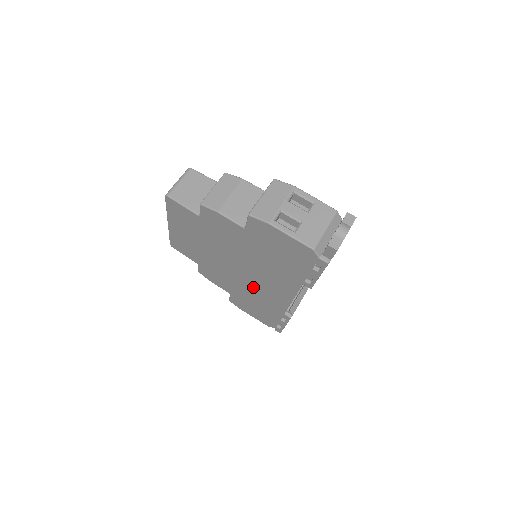
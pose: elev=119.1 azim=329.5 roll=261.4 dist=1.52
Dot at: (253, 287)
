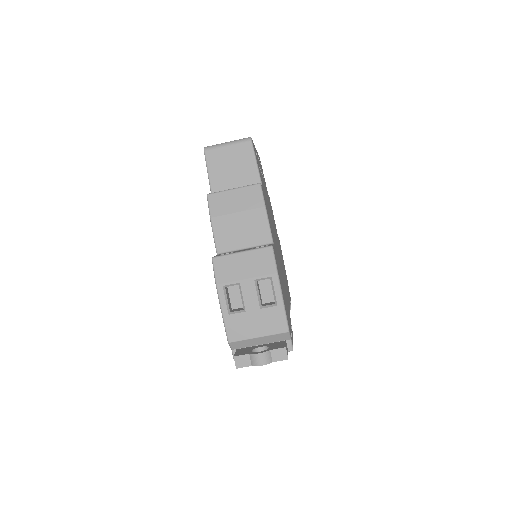
Dot at: occluded
